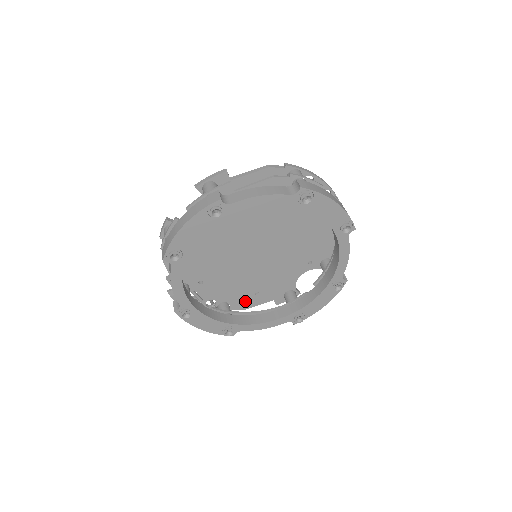
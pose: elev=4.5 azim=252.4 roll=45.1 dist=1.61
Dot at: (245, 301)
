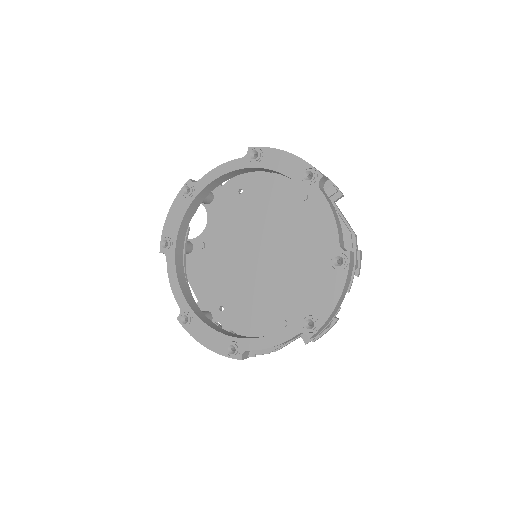
Dot at: occluded
